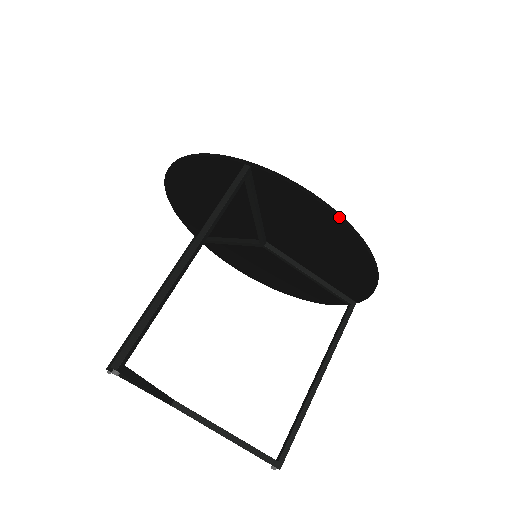
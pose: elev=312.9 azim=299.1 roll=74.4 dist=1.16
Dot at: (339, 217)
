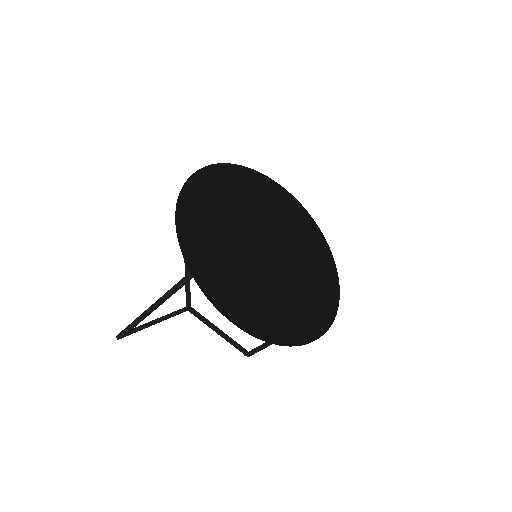
Dot at: (250, 334)
